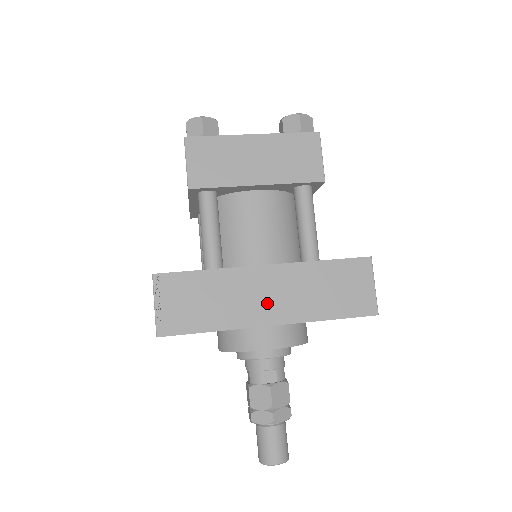
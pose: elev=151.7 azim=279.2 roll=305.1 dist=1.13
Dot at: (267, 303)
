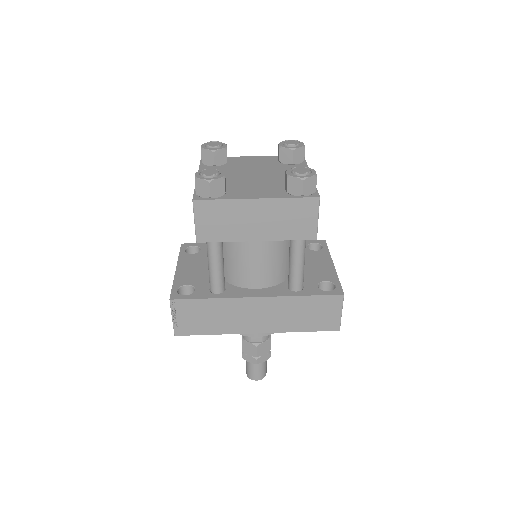
Dot at: (256, 320)
